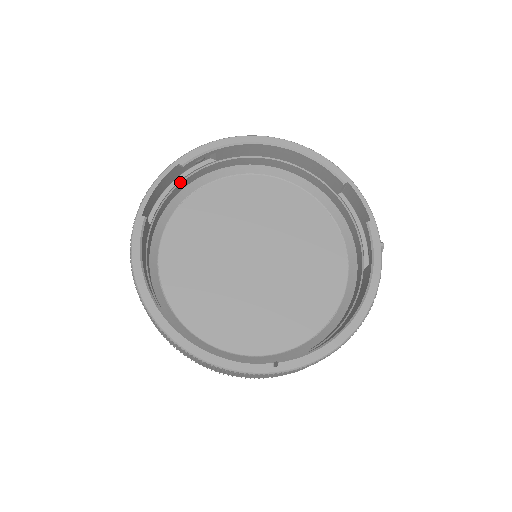
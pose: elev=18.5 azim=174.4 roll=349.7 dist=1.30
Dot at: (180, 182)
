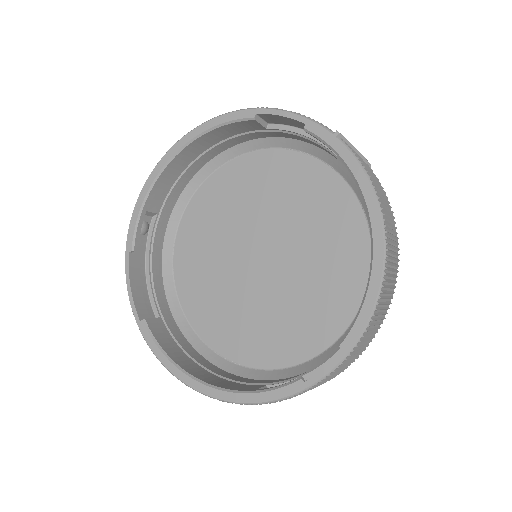
Dot at: (151, 260)
